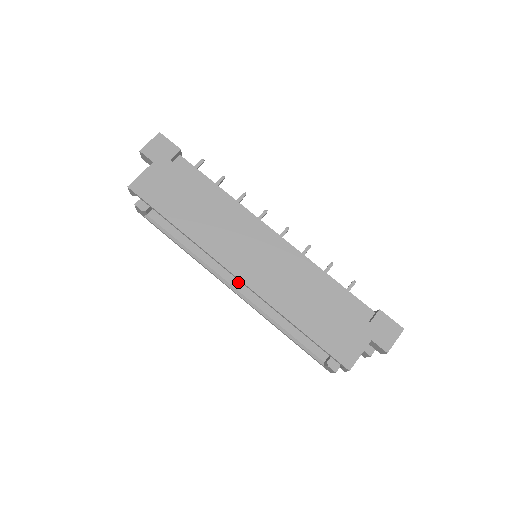
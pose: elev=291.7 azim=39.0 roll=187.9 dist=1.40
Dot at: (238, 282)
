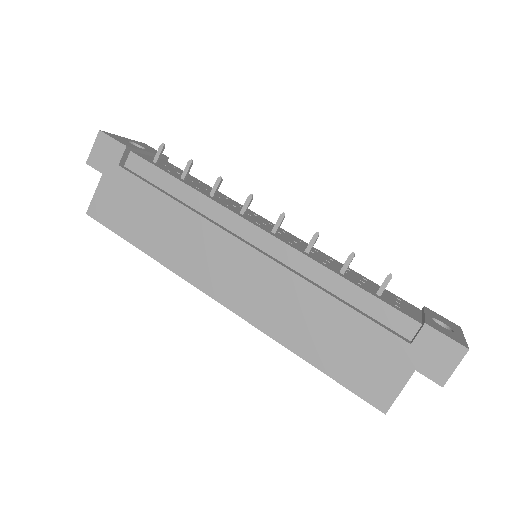
Dot at: occluded
